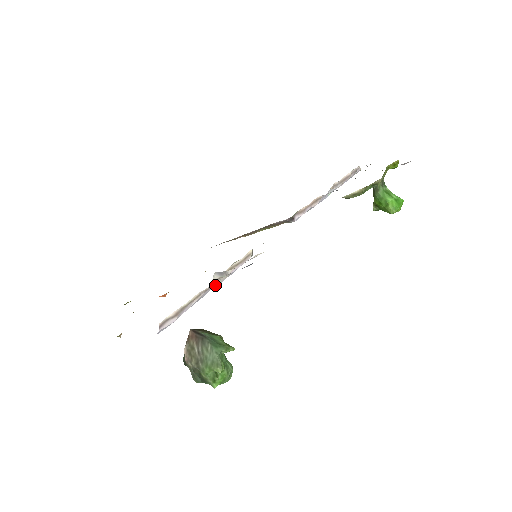
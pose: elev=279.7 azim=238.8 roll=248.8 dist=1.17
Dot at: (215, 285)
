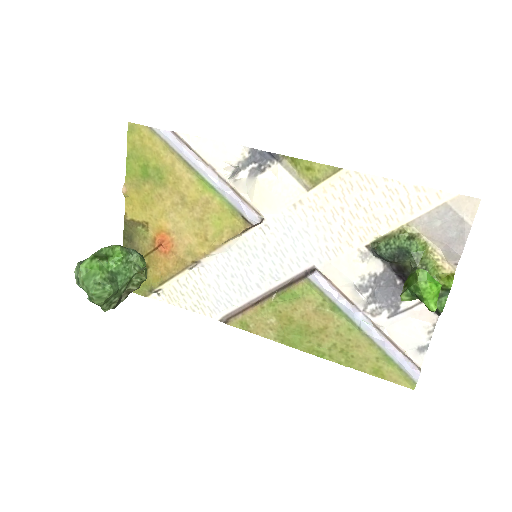
Dot at: (220, 182)
